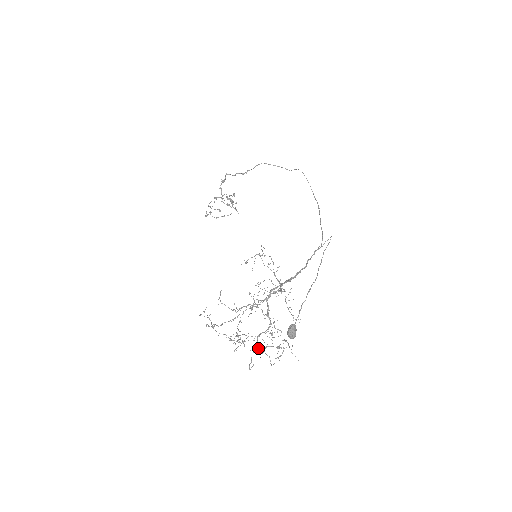
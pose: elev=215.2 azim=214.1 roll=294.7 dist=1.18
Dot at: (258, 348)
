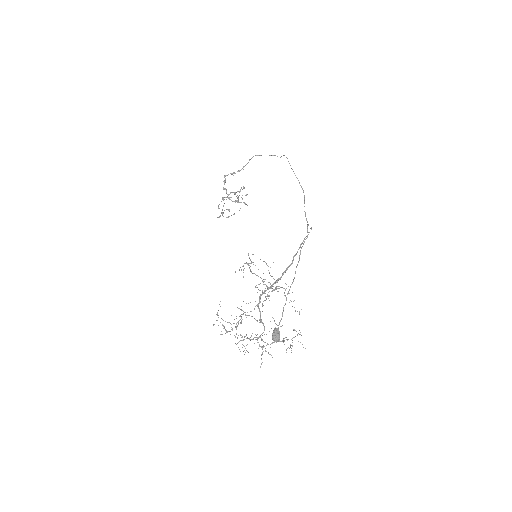
Dot at: (263, 347)
